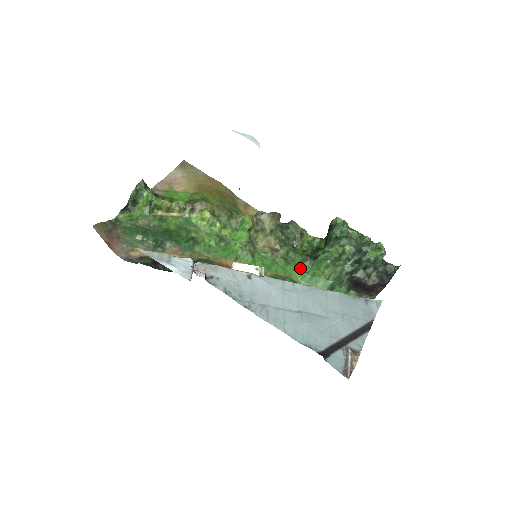
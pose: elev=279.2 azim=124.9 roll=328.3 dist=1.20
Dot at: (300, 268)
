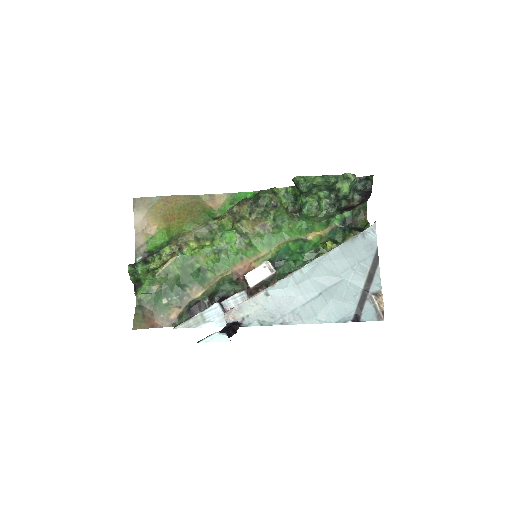
Dot at: (293, 226)
